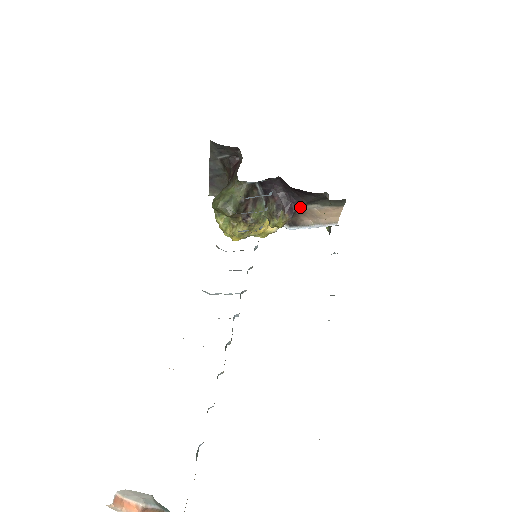
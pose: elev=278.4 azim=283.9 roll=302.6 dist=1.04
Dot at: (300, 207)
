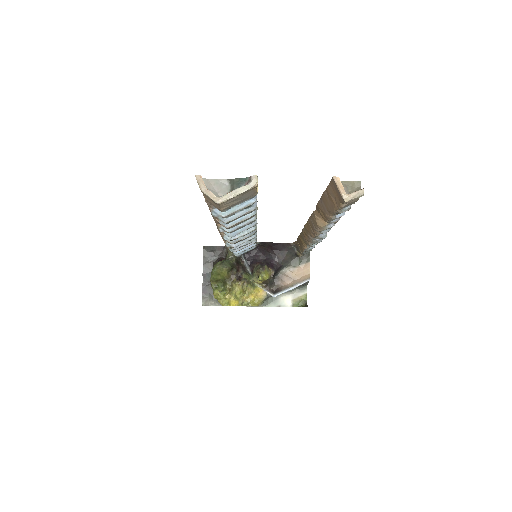
Dot at: (278, 266)
